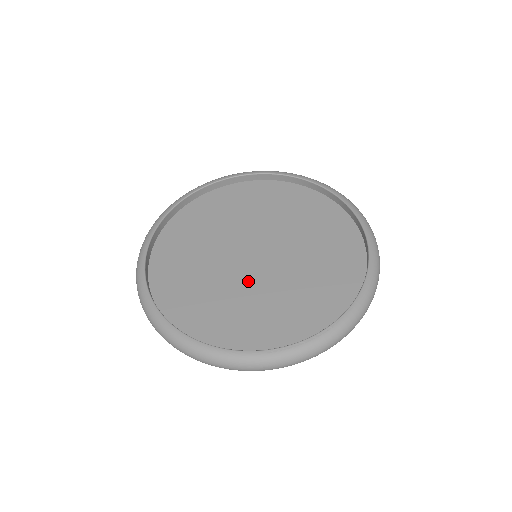
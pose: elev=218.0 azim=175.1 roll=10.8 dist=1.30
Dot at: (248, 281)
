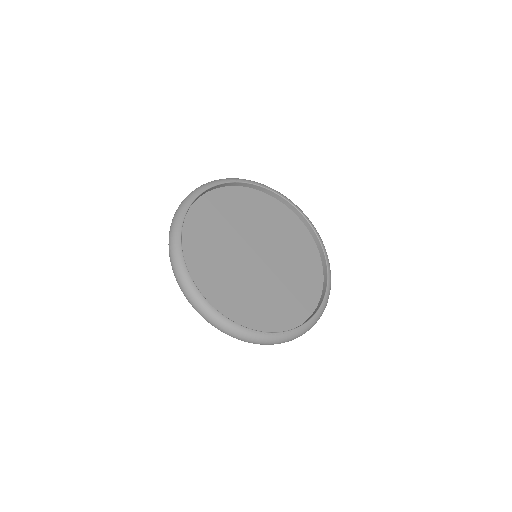
Dot at: (247, 272)
